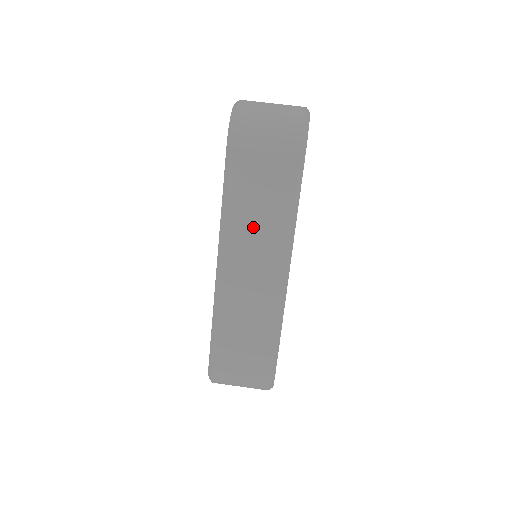
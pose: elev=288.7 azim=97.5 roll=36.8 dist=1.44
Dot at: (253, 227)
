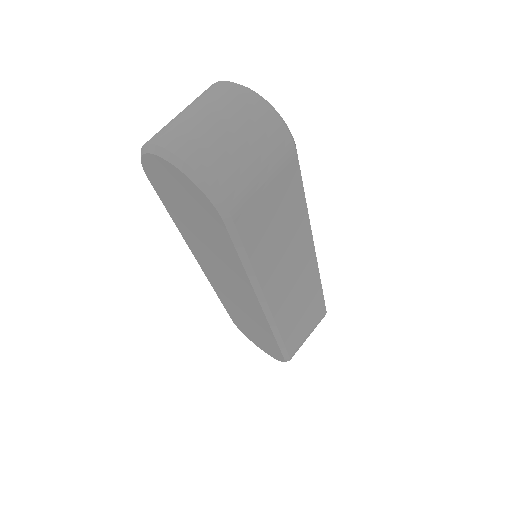
Dot at: (281, 254)
